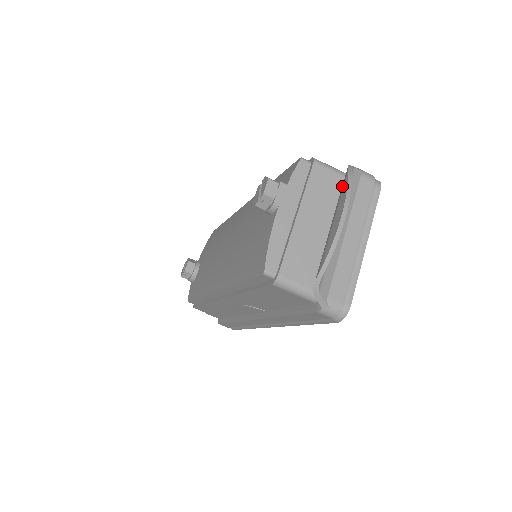
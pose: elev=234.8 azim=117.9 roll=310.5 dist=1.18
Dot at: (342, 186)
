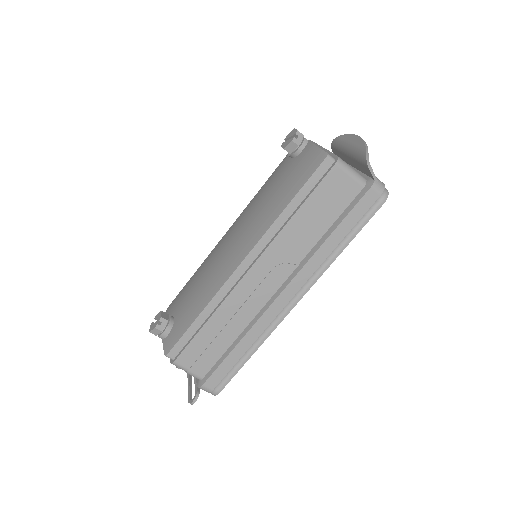
Dot at: (339, 141)
